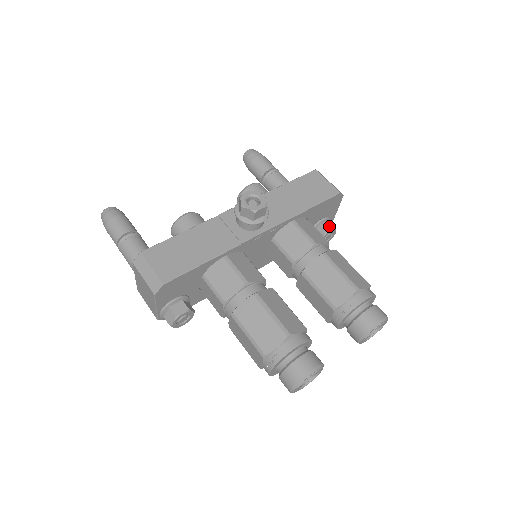
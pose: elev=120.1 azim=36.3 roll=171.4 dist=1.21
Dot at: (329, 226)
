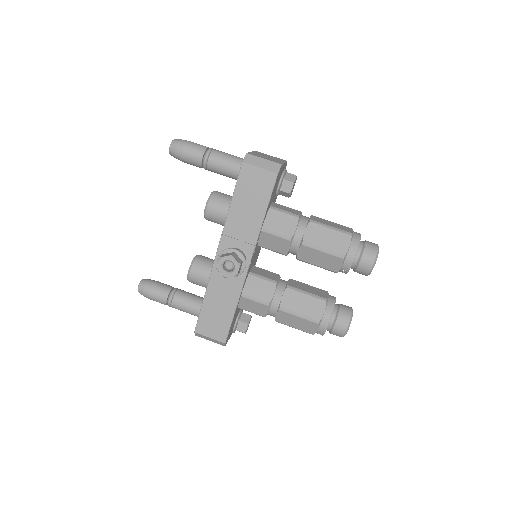
Dot at: (288, 185)
